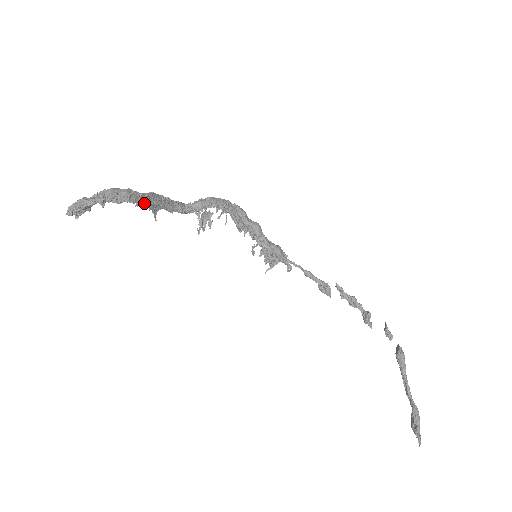
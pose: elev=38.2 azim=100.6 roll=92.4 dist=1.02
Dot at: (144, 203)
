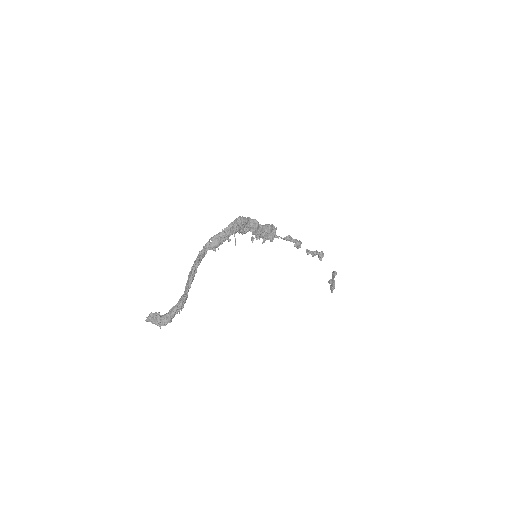
Dot at: (187, 286)
